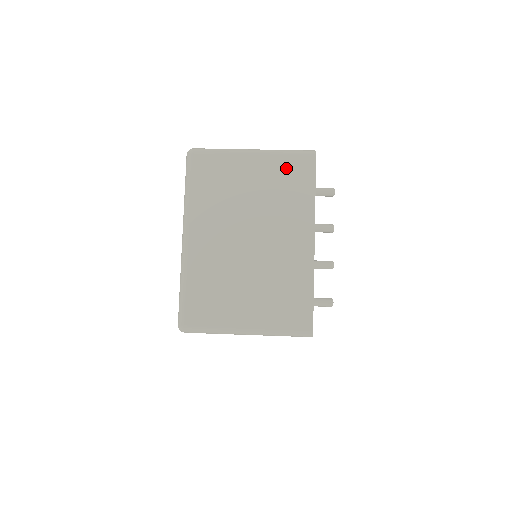
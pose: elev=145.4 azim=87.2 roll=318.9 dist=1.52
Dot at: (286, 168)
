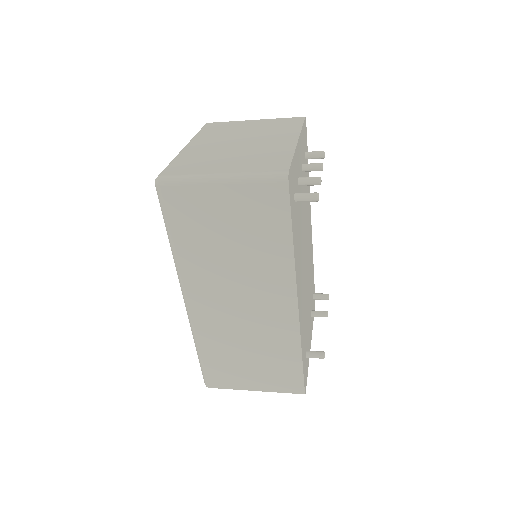
Dot at: (280, 121)
